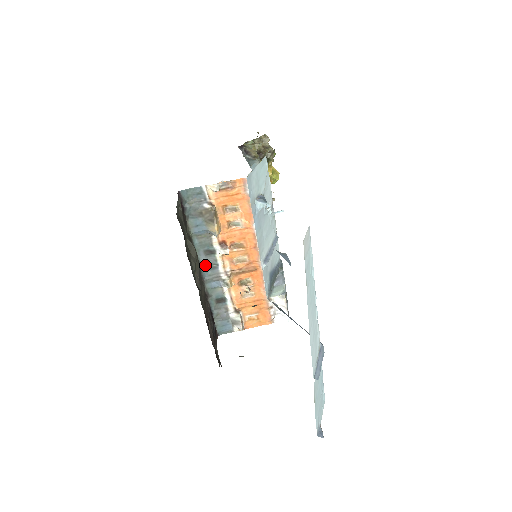
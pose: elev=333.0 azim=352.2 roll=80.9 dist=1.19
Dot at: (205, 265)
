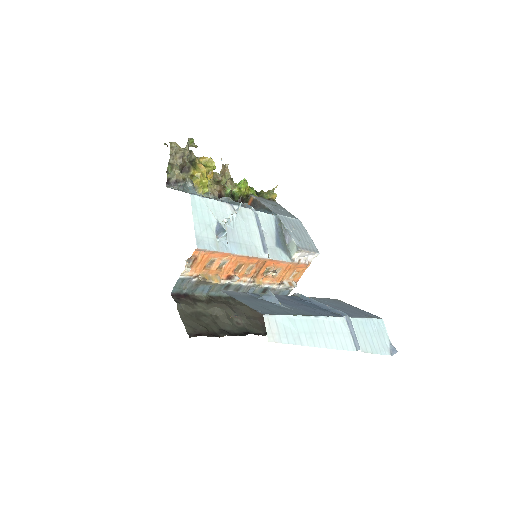
Dot at: occluded
